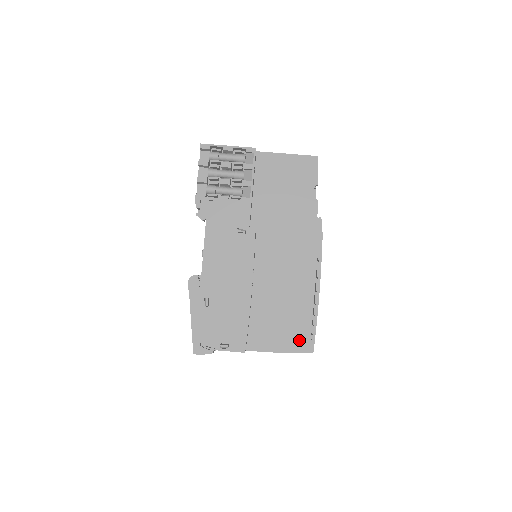
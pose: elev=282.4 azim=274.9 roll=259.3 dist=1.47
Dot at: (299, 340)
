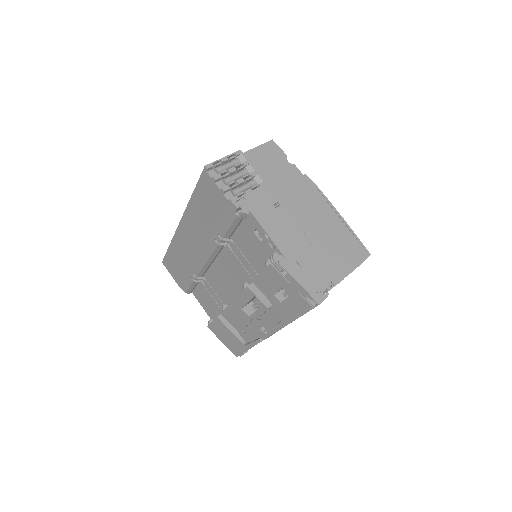
Dot at: (358, 253)
